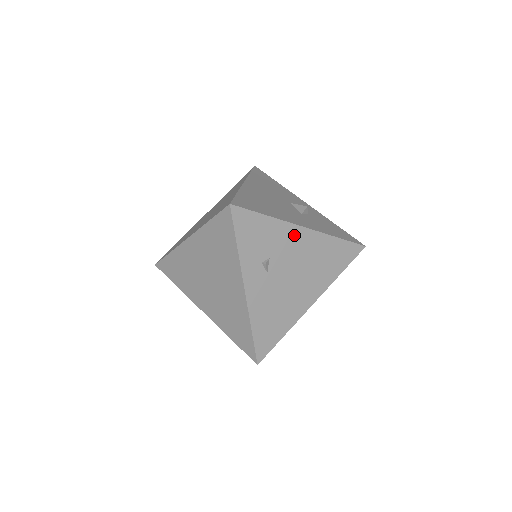
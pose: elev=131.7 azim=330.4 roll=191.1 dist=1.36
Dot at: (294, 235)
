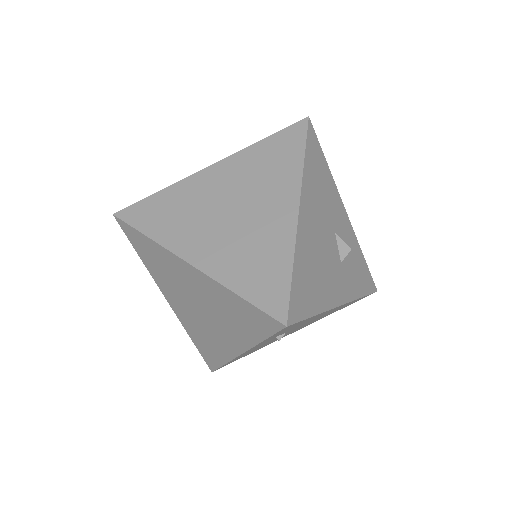
Dot at: (326, 312)
